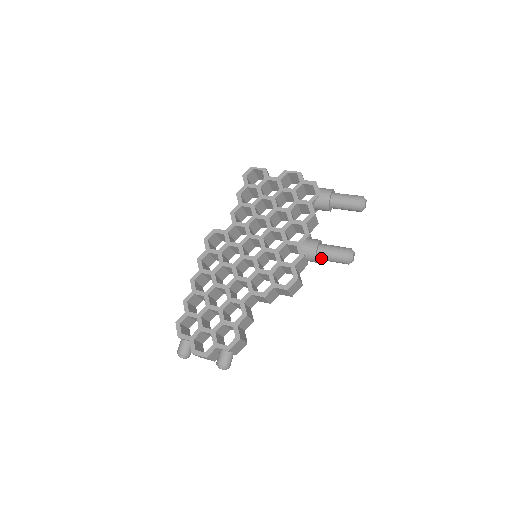
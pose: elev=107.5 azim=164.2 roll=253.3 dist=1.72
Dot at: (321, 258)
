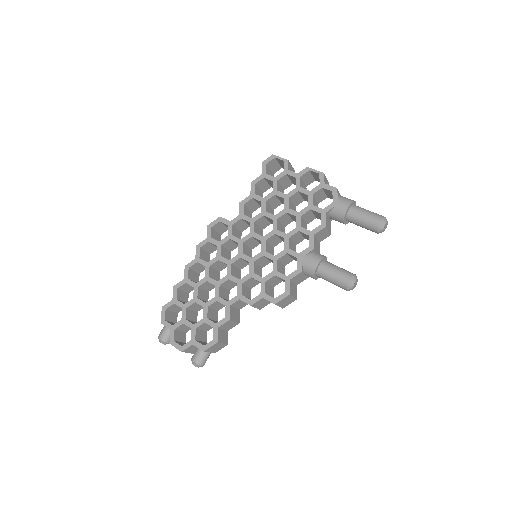
Dot at: (320, 277)
